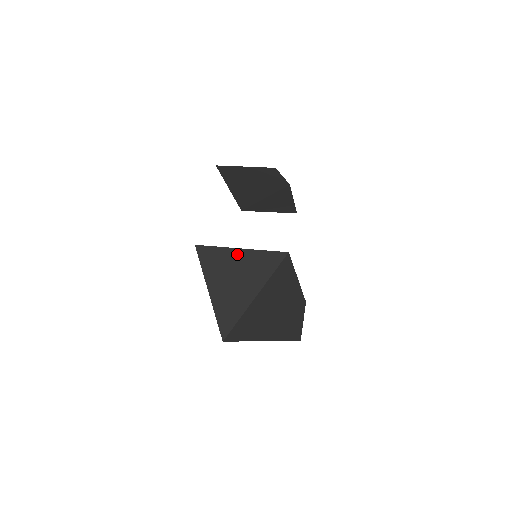
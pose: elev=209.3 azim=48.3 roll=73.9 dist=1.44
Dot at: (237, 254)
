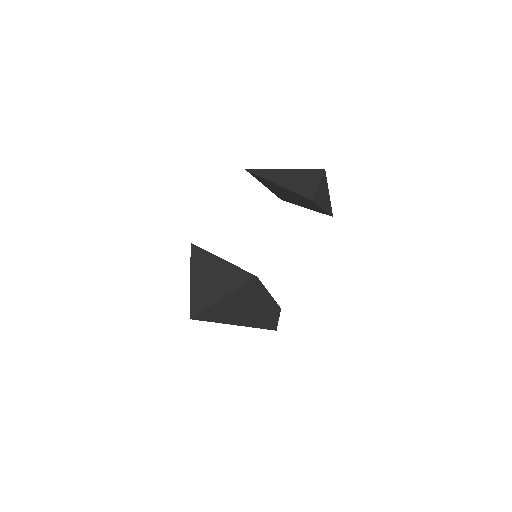
Dot at: (218, 262)
